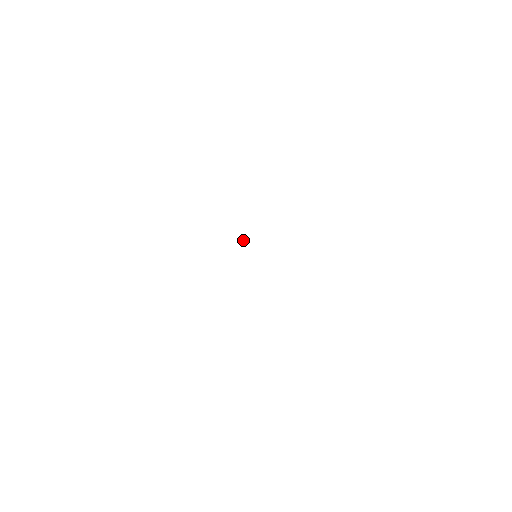
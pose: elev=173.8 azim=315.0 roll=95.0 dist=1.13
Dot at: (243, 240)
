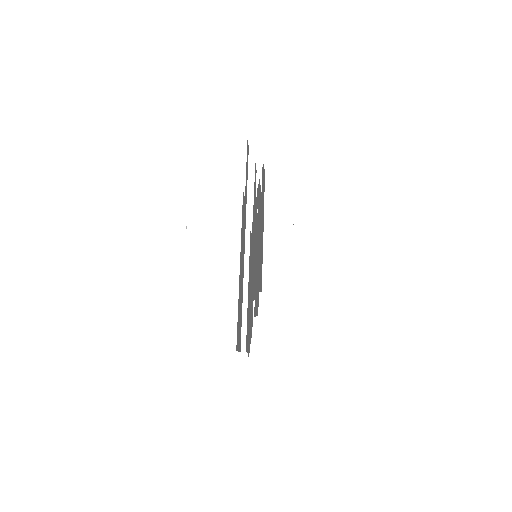
Dot at: (186, 228)
